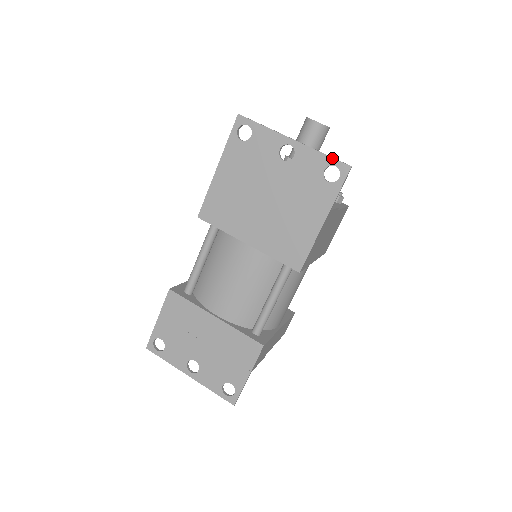
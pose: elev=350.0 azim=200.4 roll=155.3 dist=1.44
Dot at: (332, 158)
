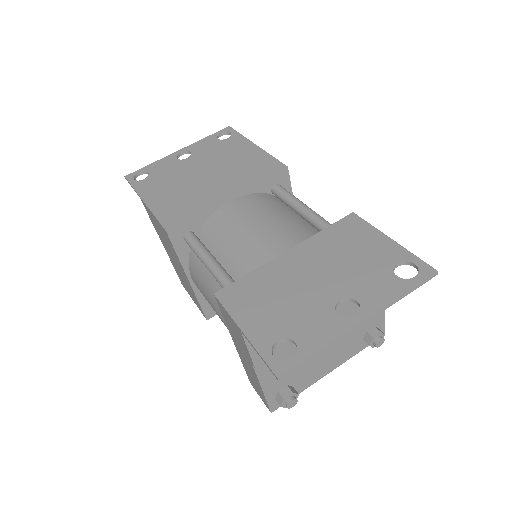
Dot at: (213, 134)
